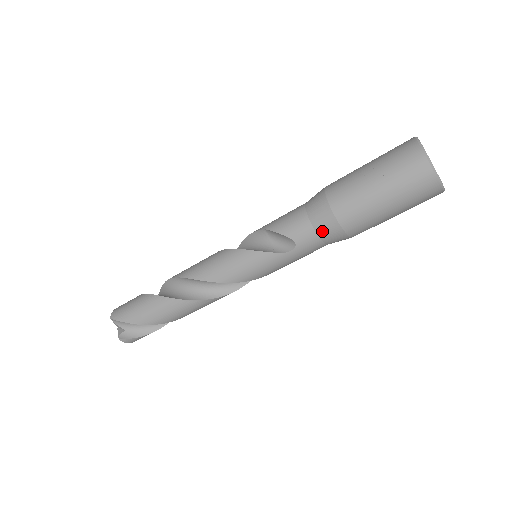
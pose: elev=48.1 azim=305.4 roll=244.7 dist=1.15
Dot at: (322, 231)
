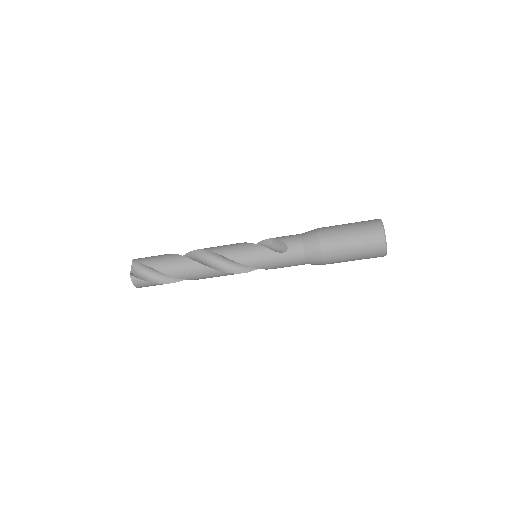
Dot at: (307, 246)
